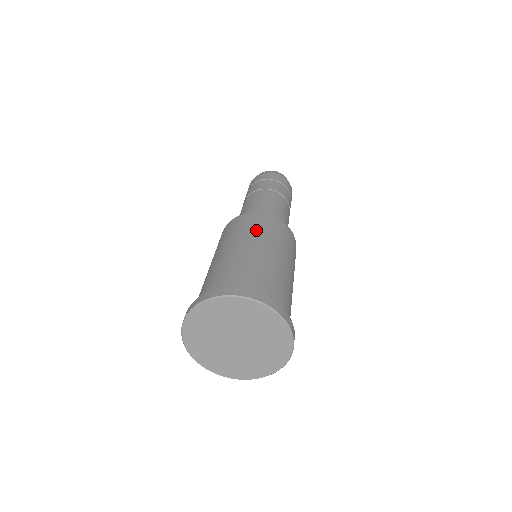
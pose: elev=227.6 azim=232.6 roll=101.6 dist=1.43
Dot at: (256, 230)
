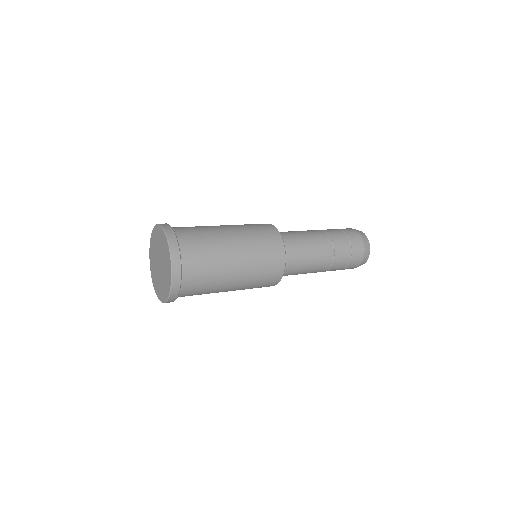
Dot at: occluded
